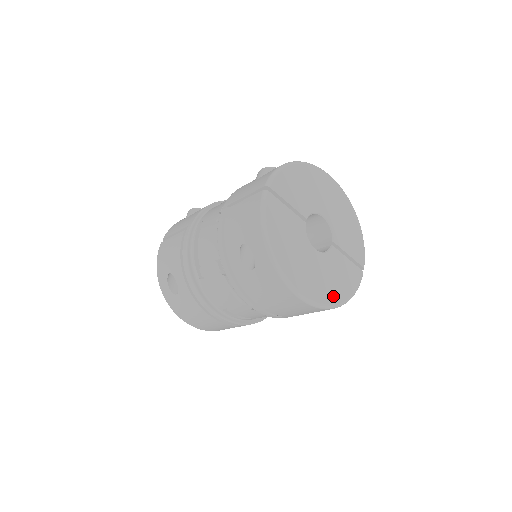
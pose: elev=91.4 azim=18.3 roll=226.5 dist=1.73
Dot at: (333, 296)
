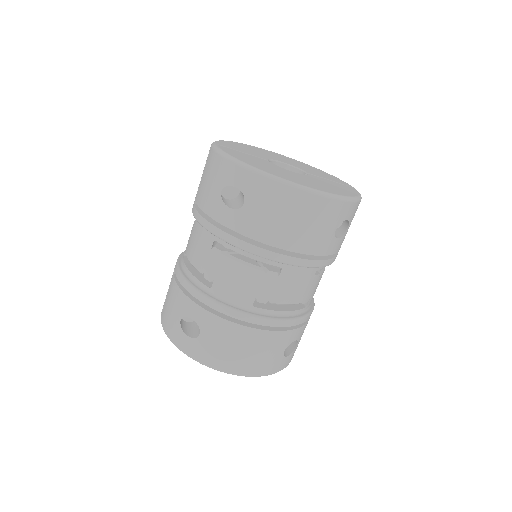
Dot at: (338, 192)
